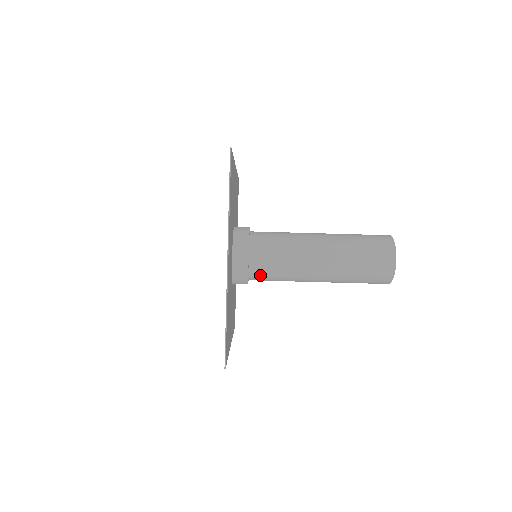
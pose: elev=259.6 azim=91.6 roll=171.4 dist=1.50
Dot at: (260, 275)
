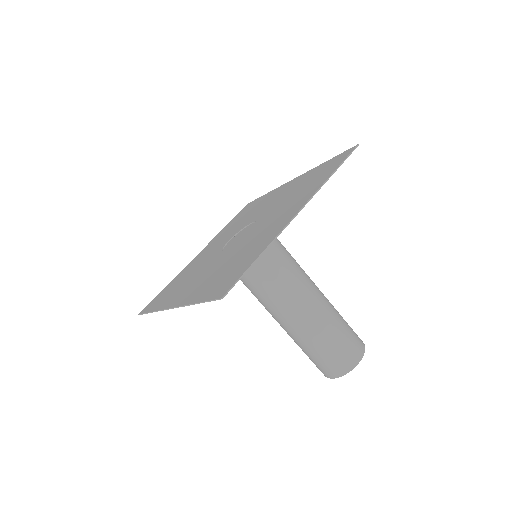
Dot at: occluded
